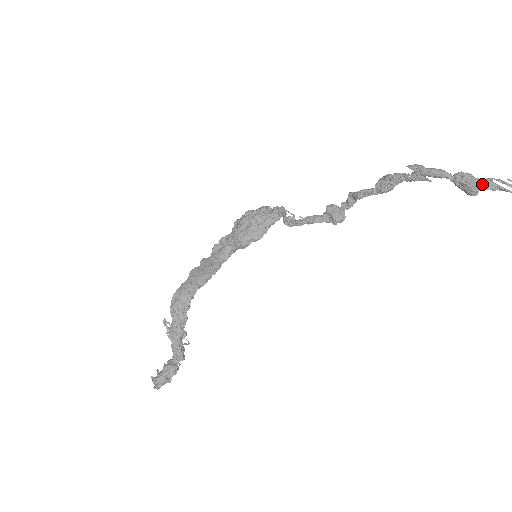
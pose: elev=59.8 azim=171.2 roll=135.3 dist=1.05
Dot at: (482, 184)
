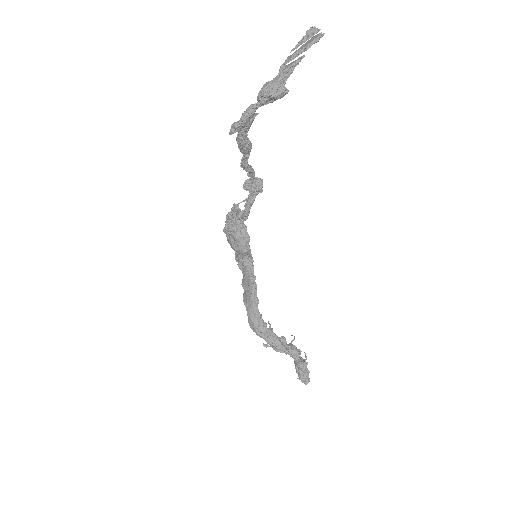
Dot at: (280, 81)
